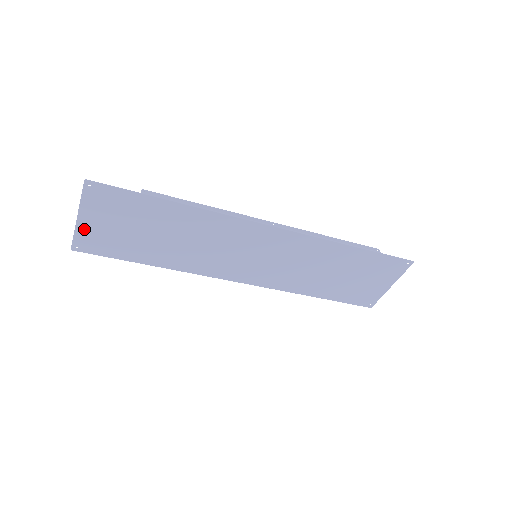
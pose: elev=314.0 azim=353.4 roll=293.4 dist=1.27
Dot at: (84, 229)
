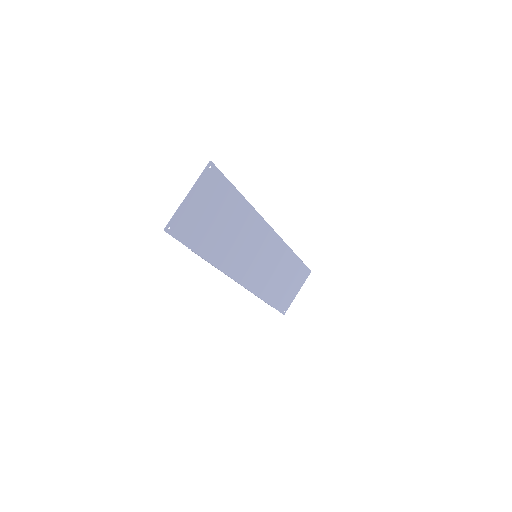
Dot at: (184, 209)
